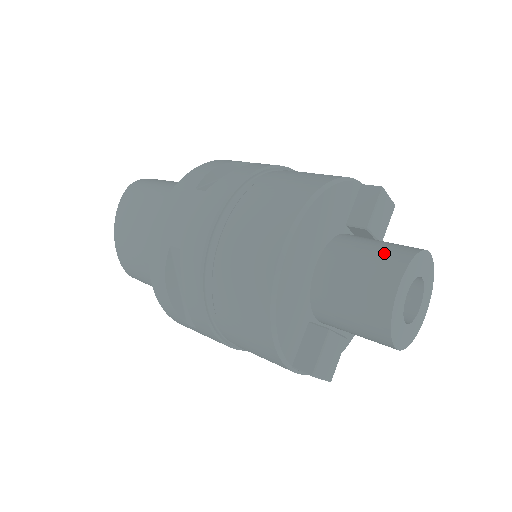
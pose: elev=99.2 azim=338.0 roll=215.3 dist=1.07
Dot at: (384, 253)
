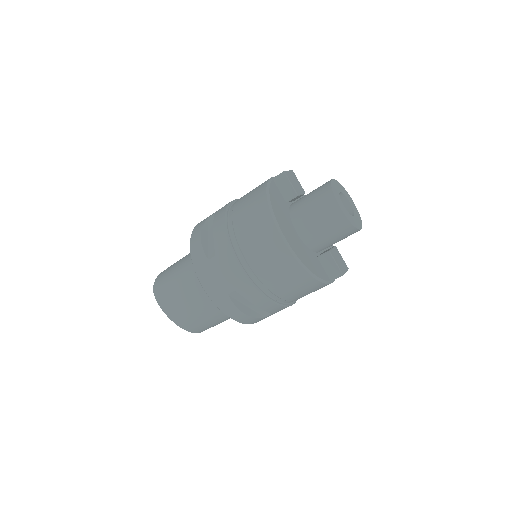
Dot at: (319, 200)
